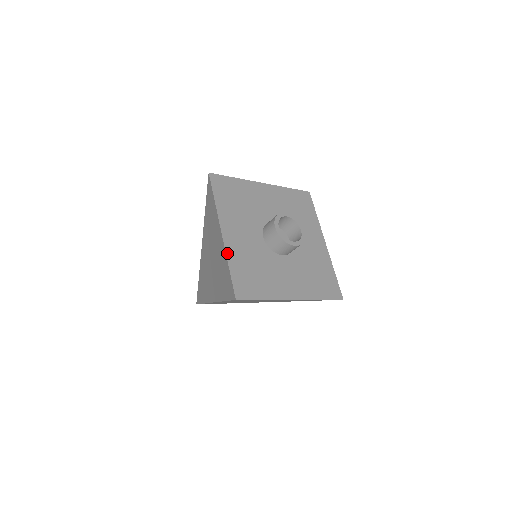
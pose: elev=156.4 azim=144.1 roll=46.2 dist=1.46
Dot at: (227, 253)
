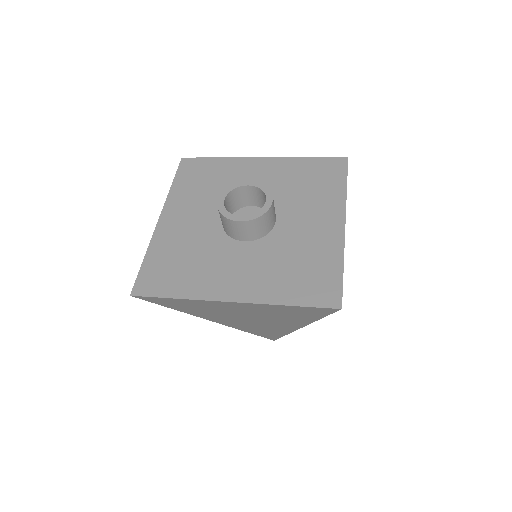
Dot at: (266, 302)
